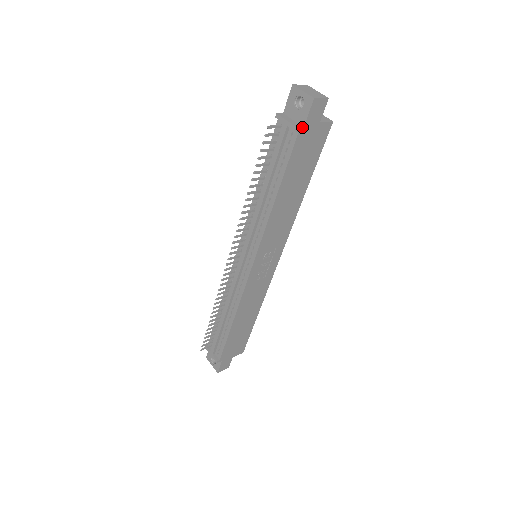
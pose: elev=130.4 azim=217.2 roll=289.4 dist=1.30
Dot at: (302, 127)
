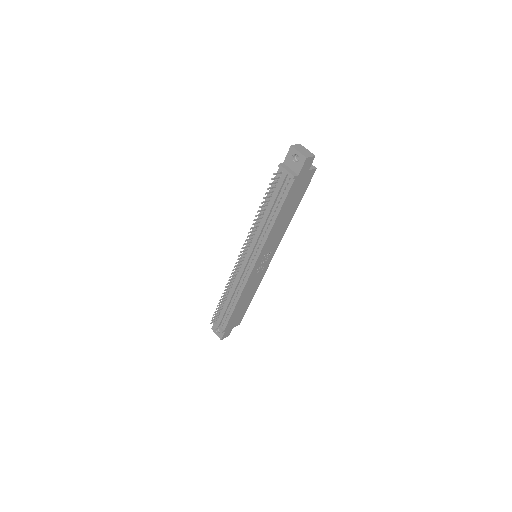
Dot at: (297, 175)
